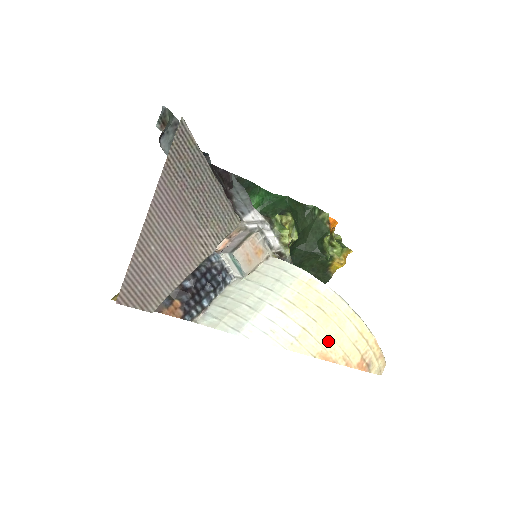
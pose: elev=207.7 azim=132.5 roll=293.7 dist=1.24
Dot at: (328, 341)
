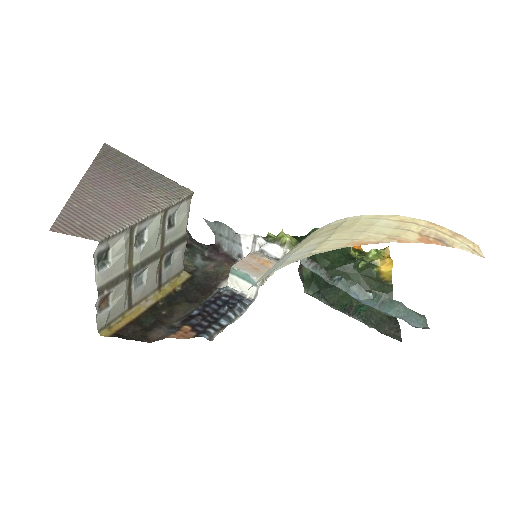
Dot at: (356, 235)
